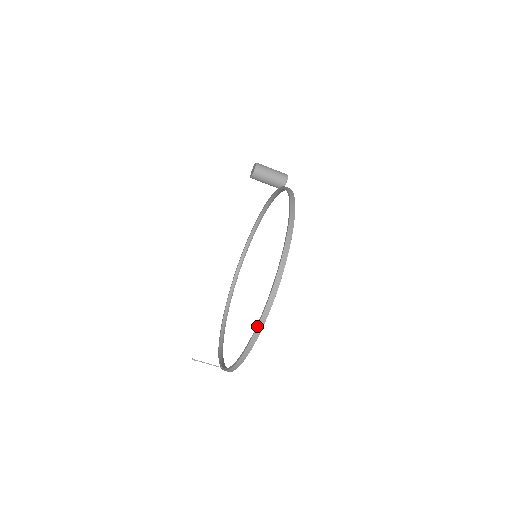
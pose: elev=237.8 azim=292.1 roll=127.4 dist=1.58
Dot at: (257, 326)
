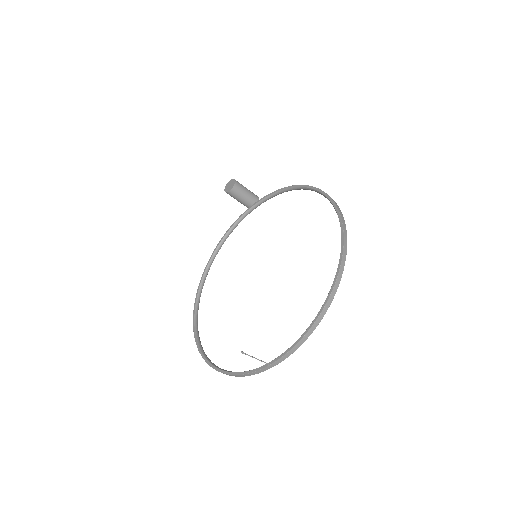
Dot at: (341, 261)
